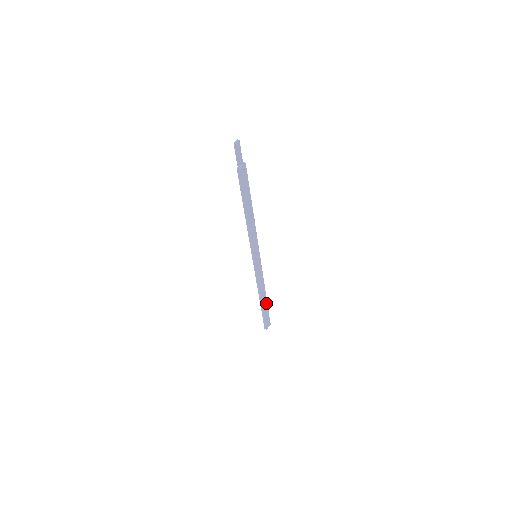
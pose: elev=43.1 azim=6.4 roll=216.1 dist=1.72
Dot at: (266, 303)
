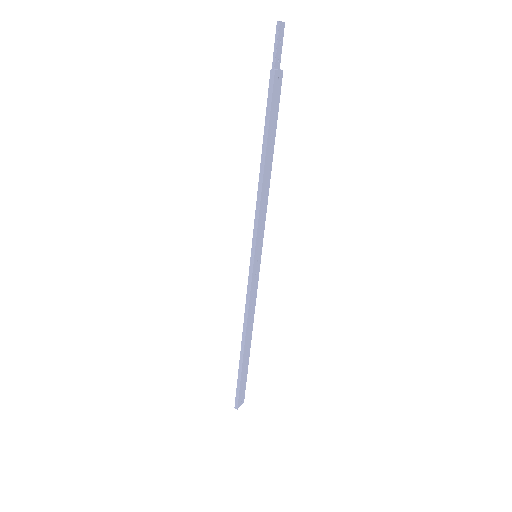
Dot at: (248, 356)
